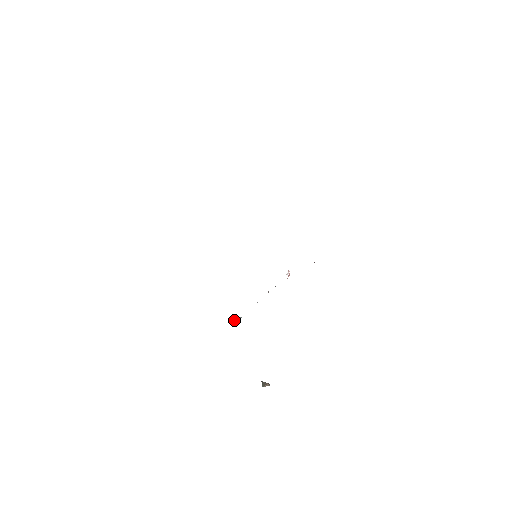
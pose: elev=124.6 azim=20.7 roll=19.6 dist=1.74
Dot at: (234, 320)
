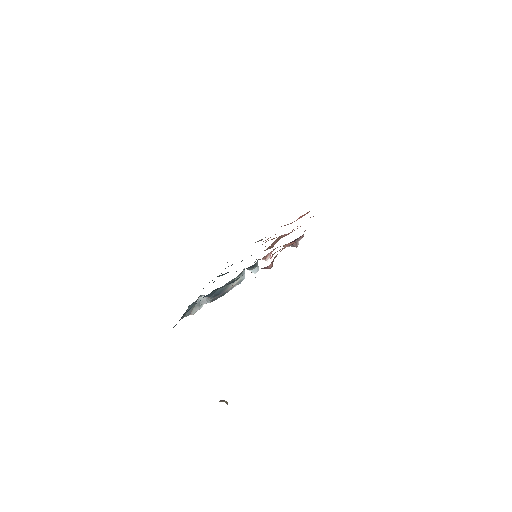
Dot at: (203, 301)
